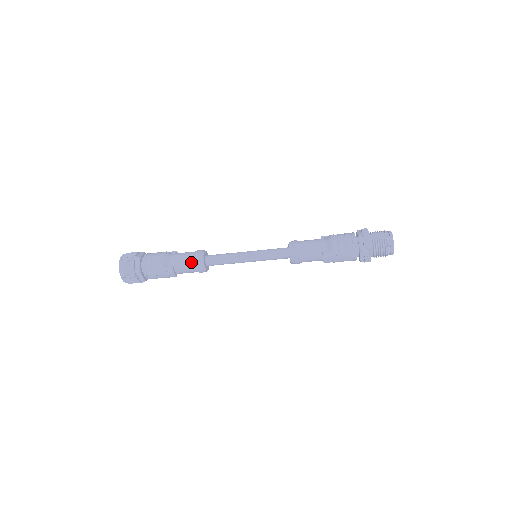
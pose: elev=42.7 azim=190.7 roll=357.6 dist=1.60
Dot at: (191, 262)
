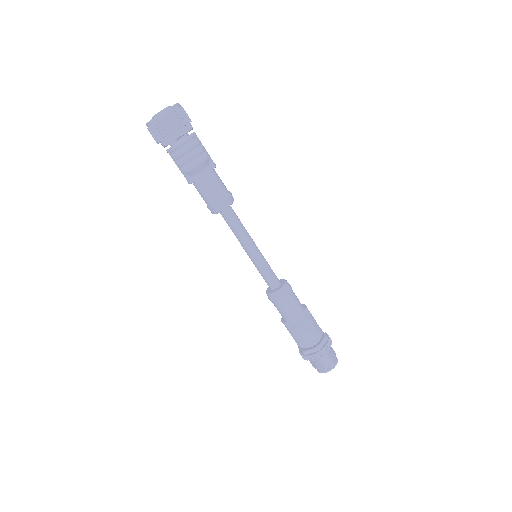
Dot at: (210, 200)
